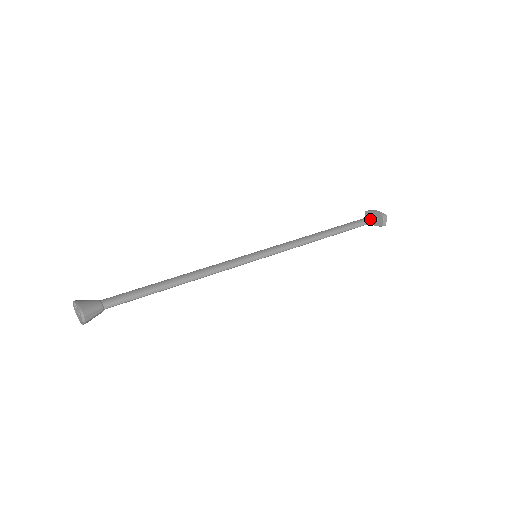
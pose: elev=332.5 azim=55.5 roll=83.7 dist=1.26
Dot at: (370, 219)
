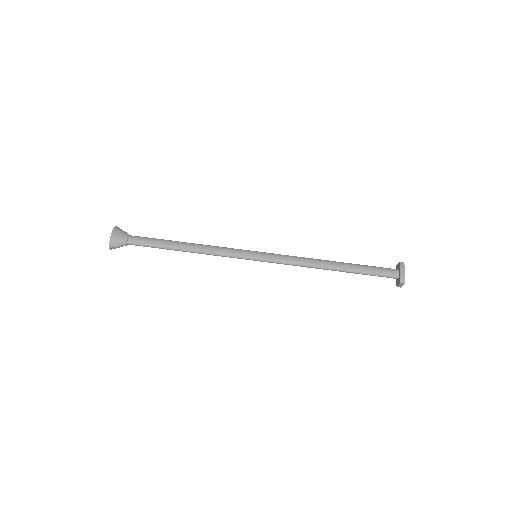
Dot at: (389, 275)
